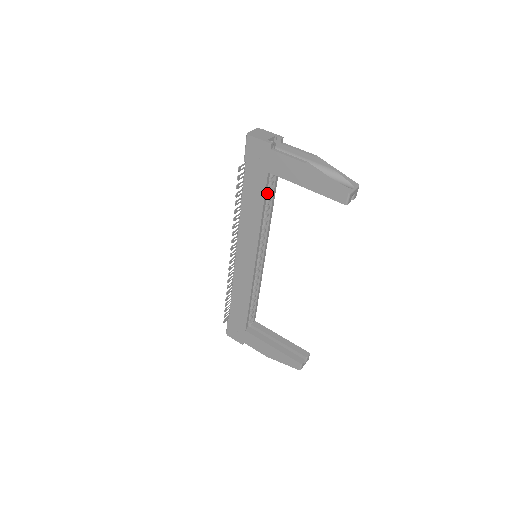
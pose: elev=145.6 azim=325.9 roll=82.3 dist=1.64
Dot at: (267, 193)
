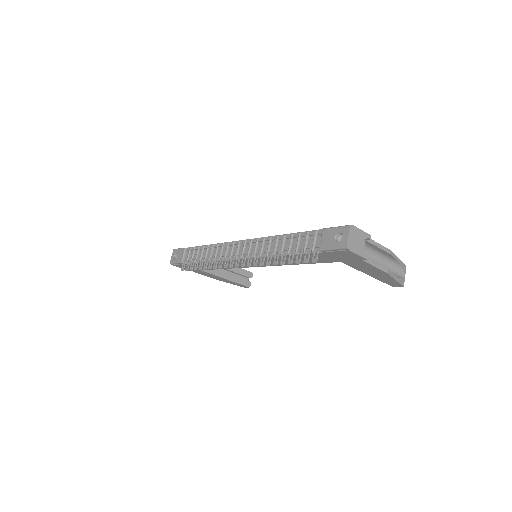
Dot at: occluded
